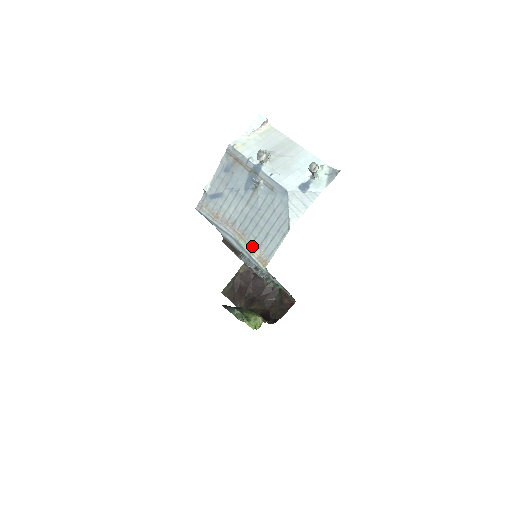
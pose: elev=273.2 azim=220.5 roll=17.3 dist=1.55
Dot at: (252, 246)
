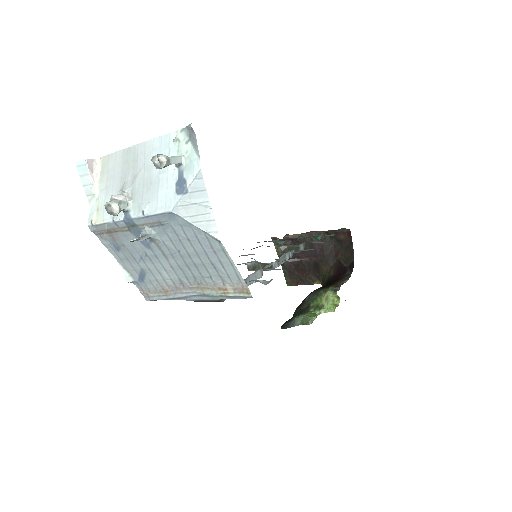
Dot at: (218, 287)
